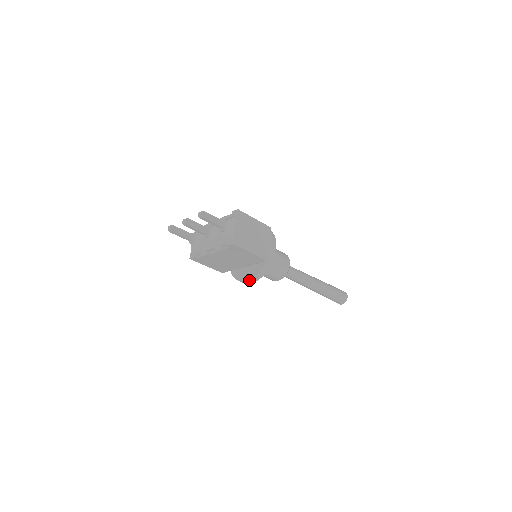
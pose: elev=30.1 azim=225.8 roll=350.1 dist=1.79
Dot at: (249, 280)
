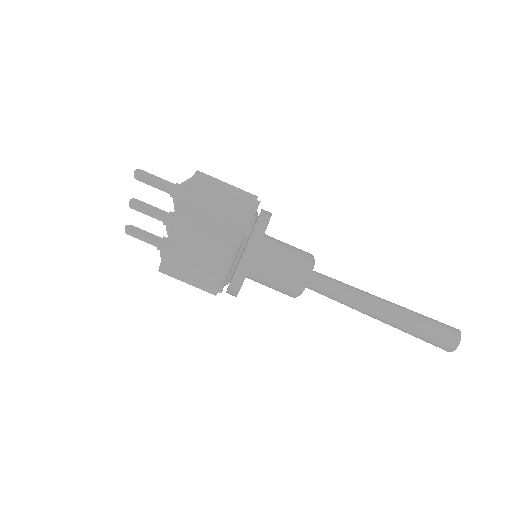
Dot at: (234, 277)
